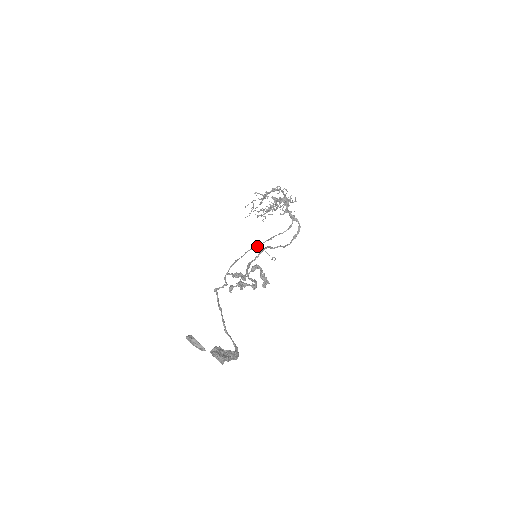
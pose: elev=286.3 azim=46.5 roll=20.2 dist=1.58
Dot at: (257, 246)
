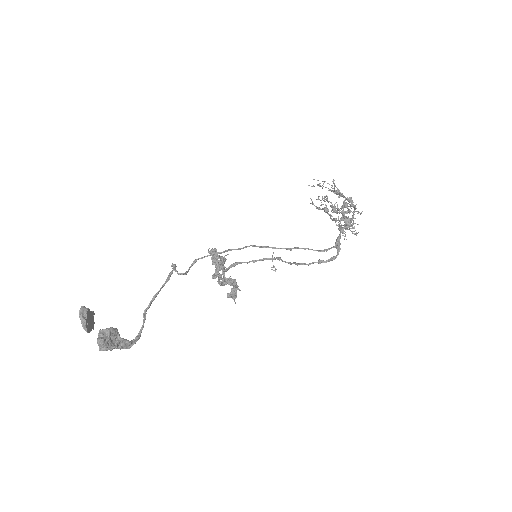
Dot at: (267, 247)
